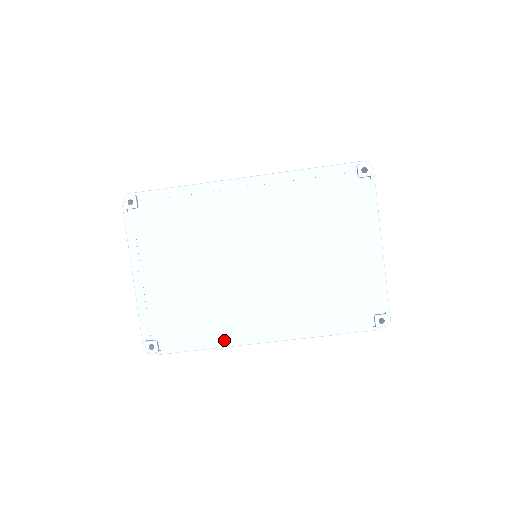
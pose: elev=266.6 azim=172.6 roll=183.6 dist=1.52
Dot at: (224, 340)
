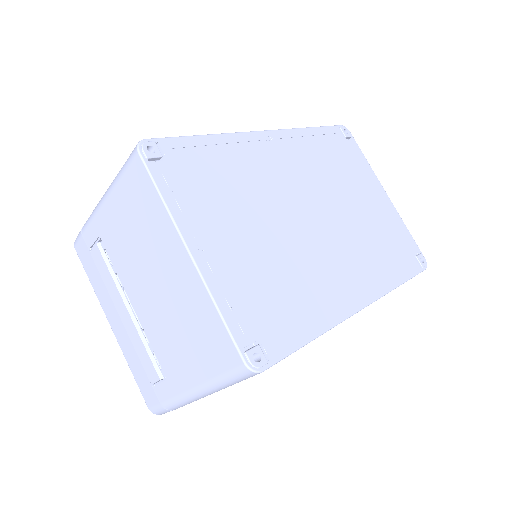
Dot at: (329, 318)
